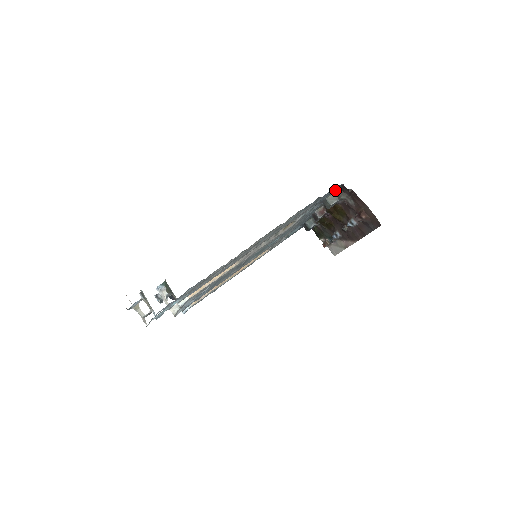
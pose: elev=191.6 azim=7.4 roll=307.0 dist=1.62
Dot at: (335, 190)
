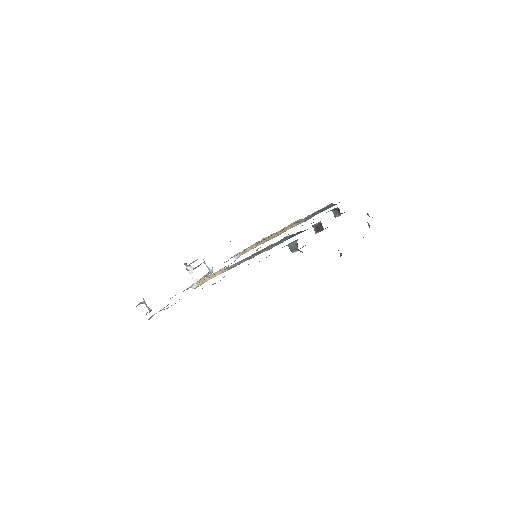
Dot at: (292, 242)
